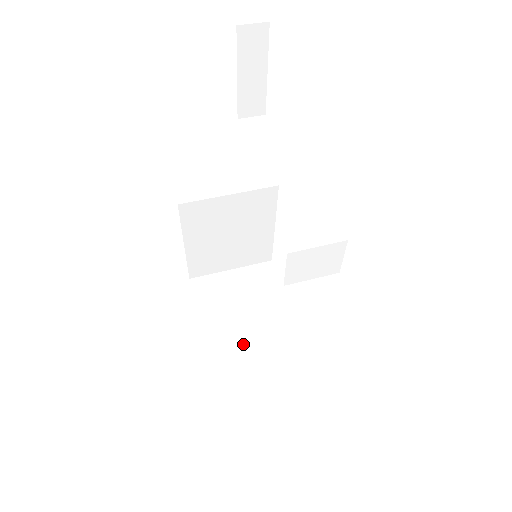
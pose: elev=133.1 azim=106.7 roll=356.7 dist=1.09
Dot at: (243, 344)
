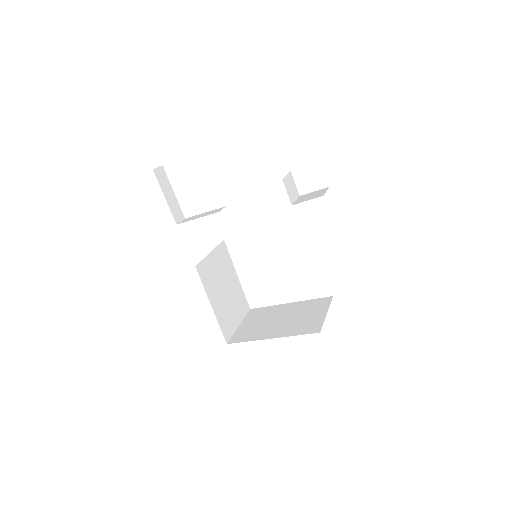
Dot at: (297, 321)
